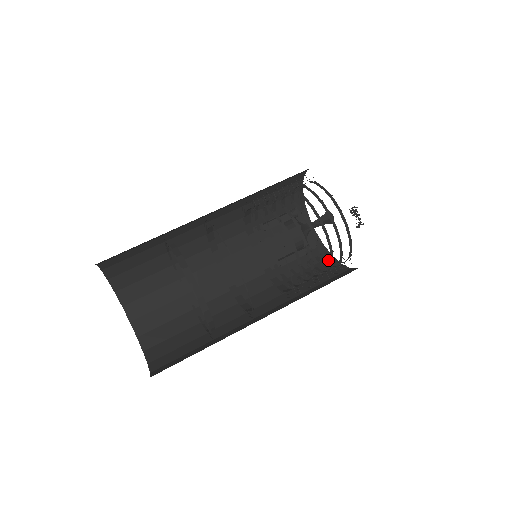
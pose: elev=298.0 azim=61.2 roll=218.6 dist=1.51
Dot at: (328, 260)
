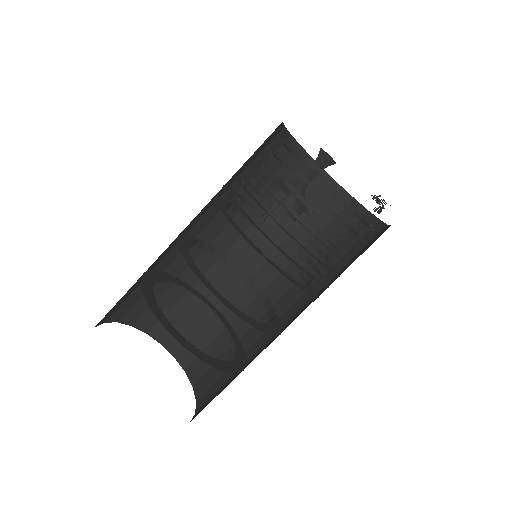
Dot at: occluded
